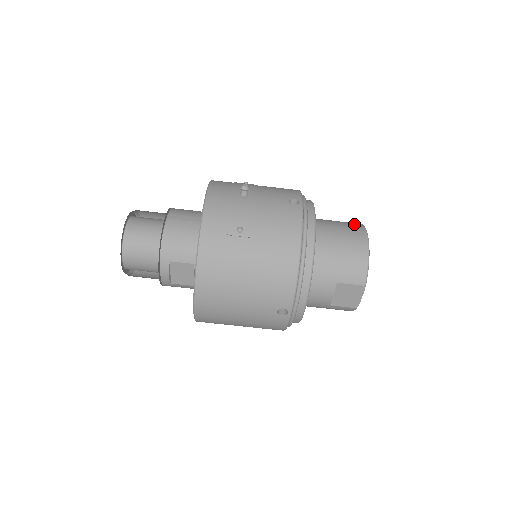
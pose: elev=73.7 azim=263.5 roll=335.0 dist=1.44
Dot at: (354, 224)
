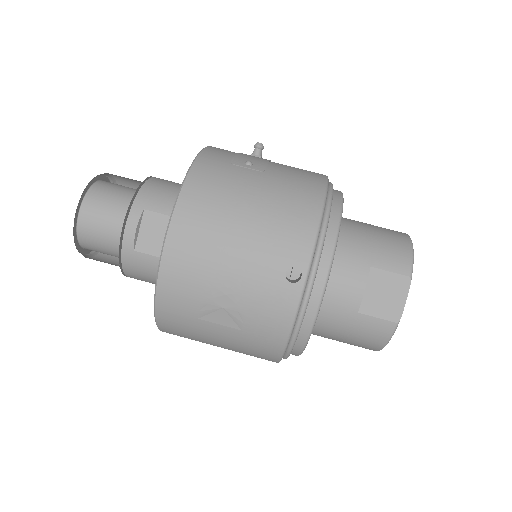
Dot at: occluded
